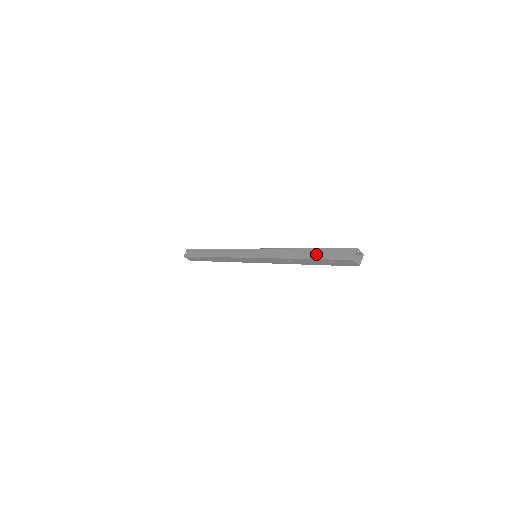
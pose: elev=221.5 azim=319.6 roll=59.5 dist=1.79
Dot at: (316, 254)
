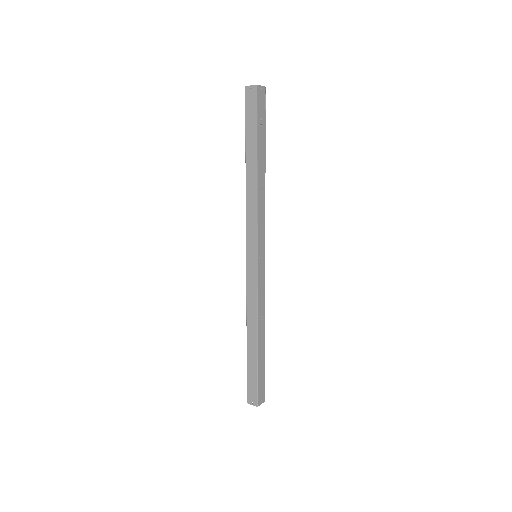
Dot at: (251, 360)
